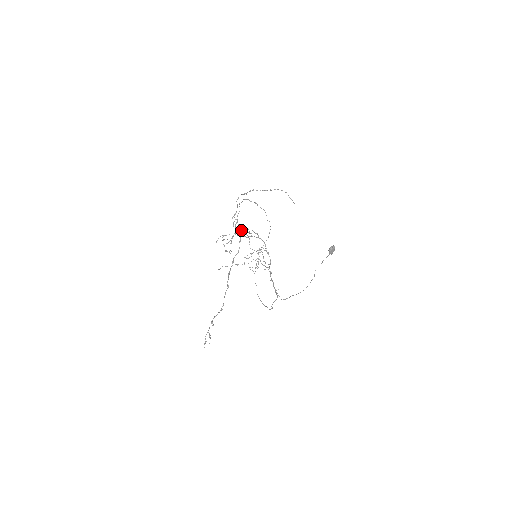
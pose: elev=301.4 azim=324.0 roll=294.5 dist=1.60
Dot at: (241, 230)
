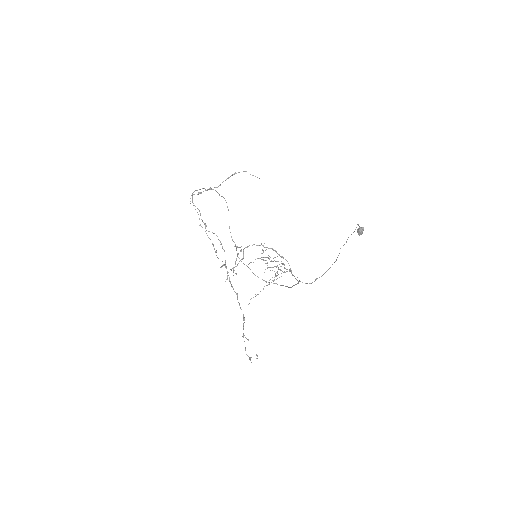
Dot at: occluded
